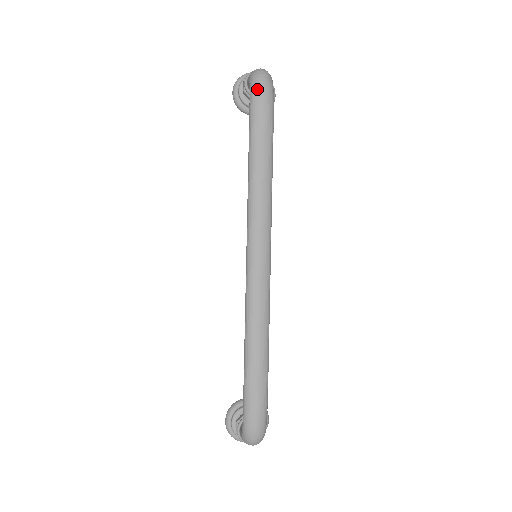
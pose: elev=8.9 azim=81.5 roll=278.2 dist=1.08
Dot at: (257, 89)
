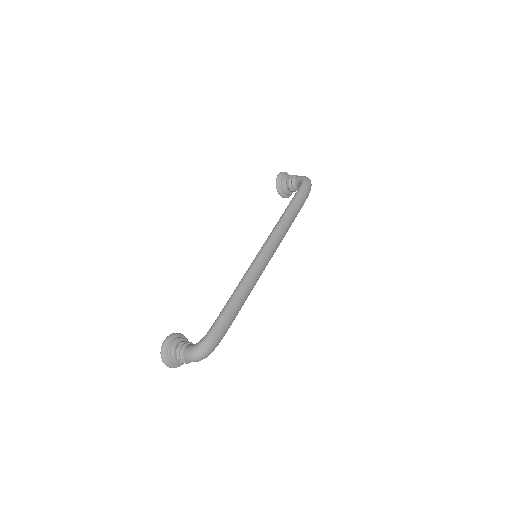
Dot at: (308, 185)
